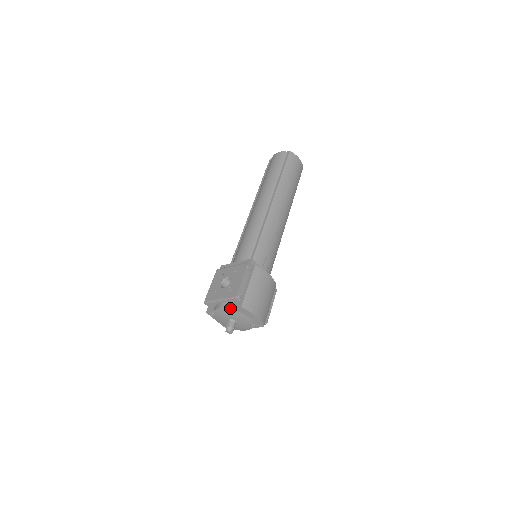
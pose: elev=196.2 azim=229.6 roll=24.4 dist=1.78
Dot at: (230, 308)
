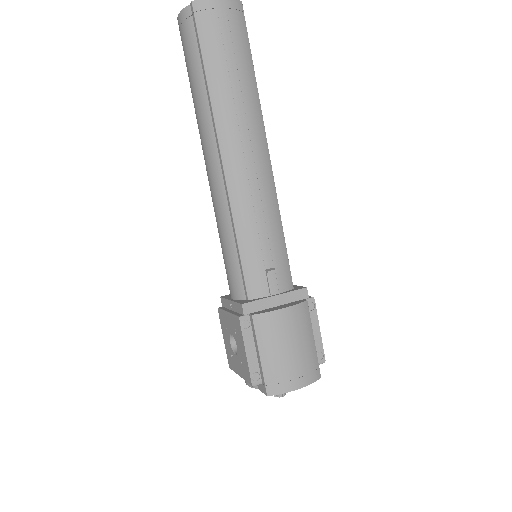
Dot at: occluded
